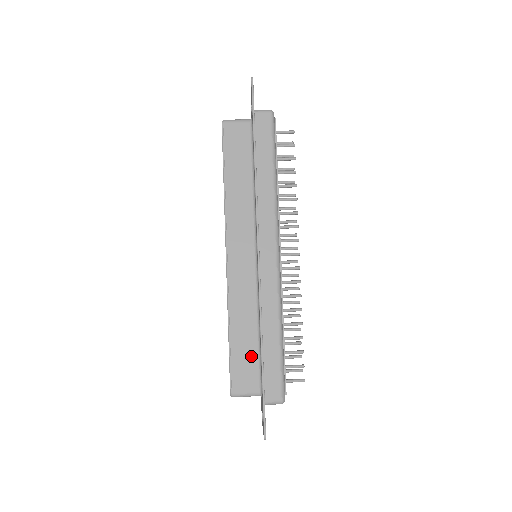
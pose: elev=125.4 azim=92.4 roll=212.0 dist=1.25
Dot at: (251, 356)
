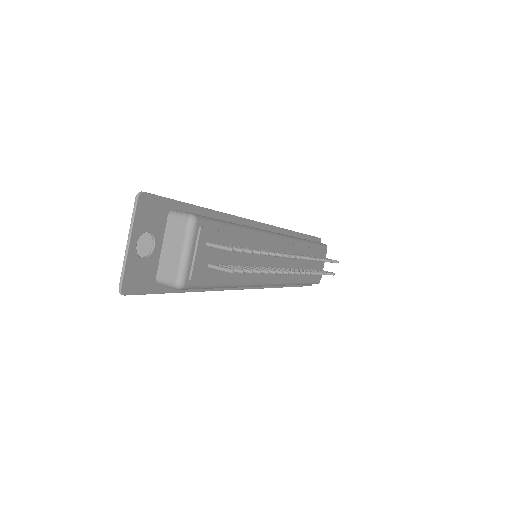
Dot at: occluded
